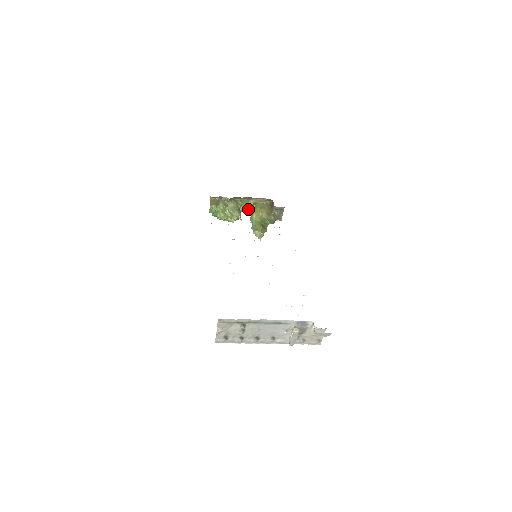
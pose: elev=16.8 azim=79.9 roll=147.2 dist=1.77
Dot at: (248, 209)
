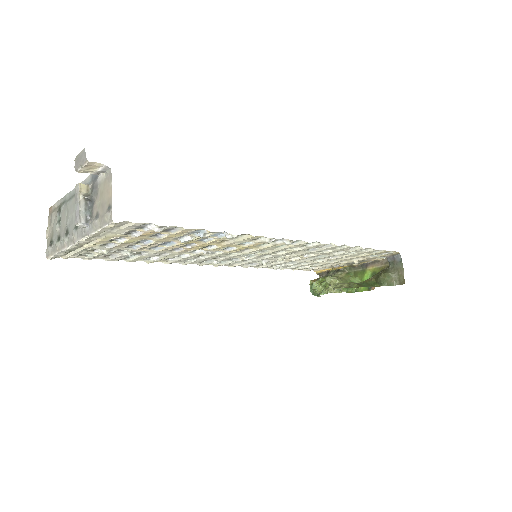
Dot at: occluded
